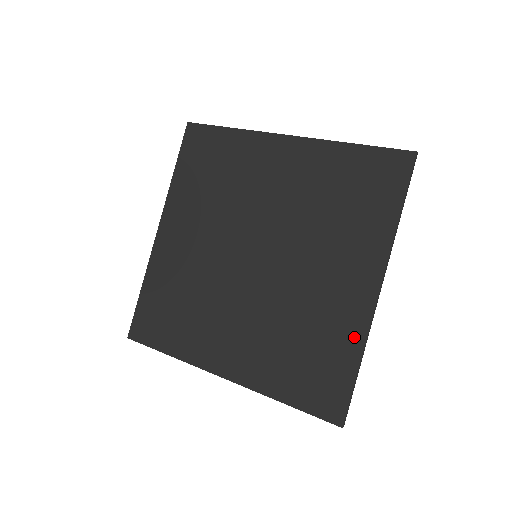
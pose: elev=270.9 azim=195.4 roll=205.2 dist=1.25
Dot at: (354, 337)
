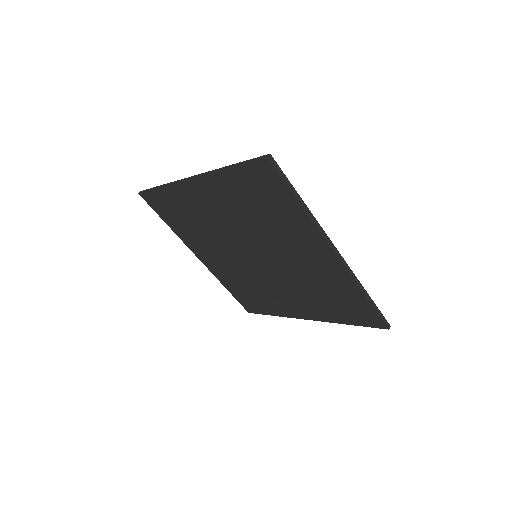
Dot at: (349, 285)
